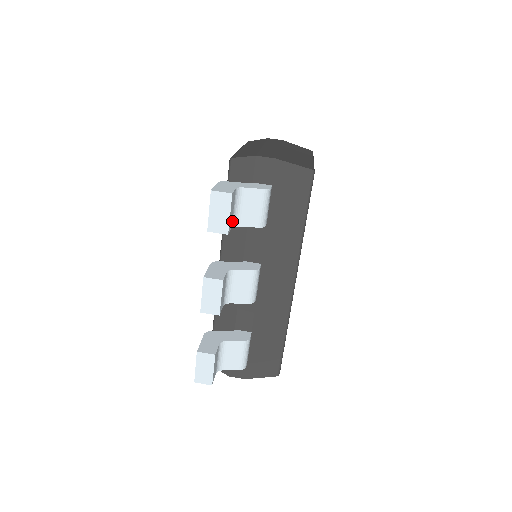
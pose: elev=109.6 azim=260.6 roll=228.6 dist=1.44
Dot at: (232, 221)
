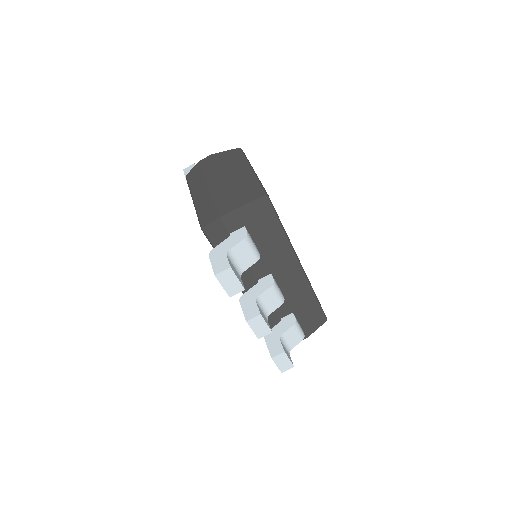
Dot at: (238, 274)
